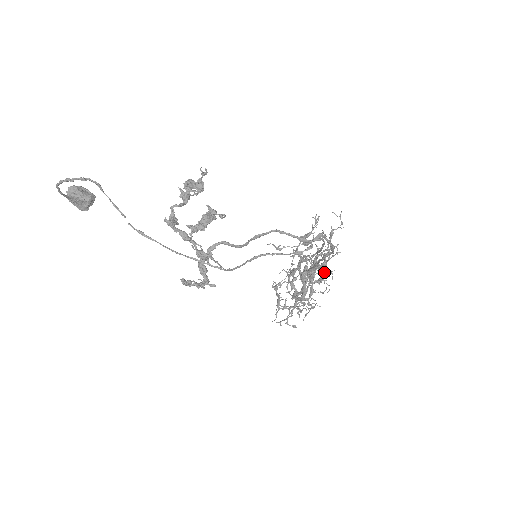
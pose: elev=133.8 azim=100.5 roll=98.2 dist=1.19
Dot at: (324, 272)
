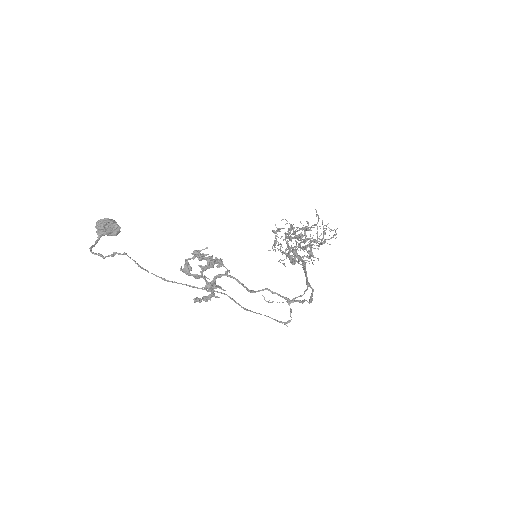
Dot at: occluded
